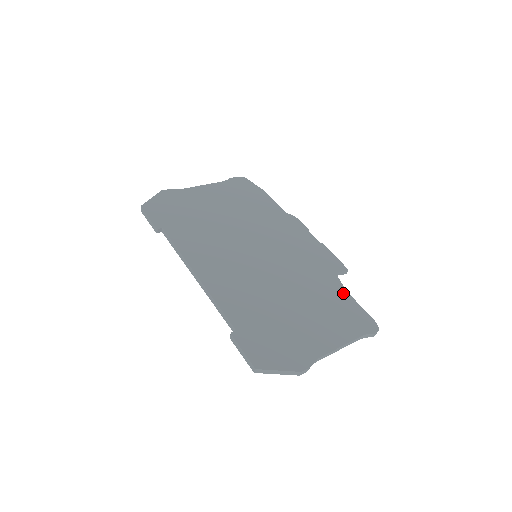
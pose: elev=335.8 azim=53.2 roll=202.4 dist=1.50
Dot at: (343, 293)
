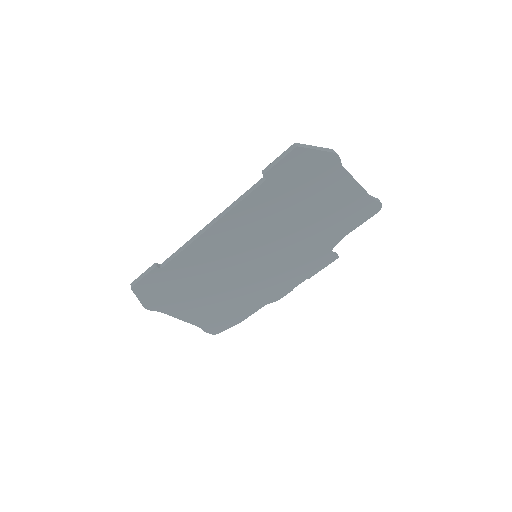
Dot at: occluded
